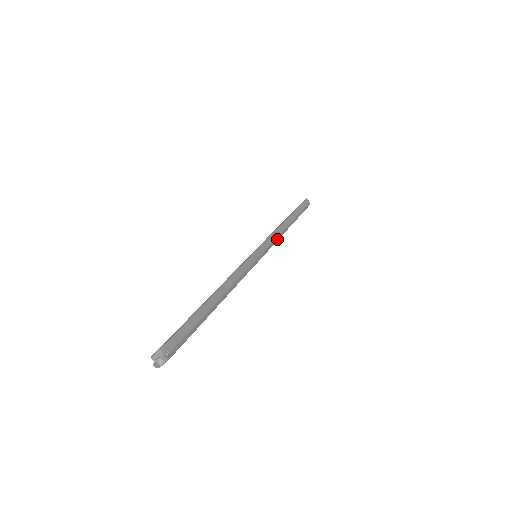
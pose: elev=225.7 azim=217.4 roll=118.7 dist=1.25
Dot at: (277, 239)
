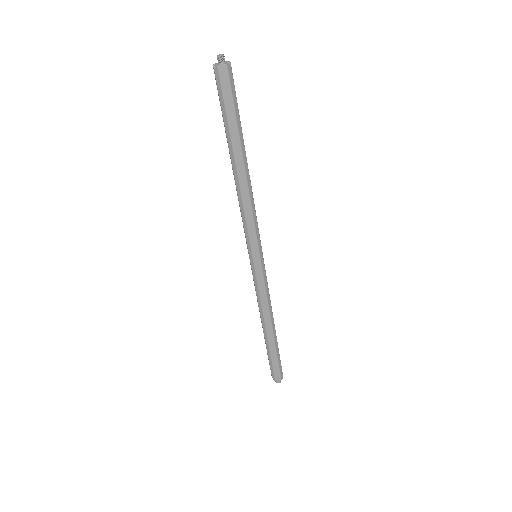
Dot at: (268, 295)
